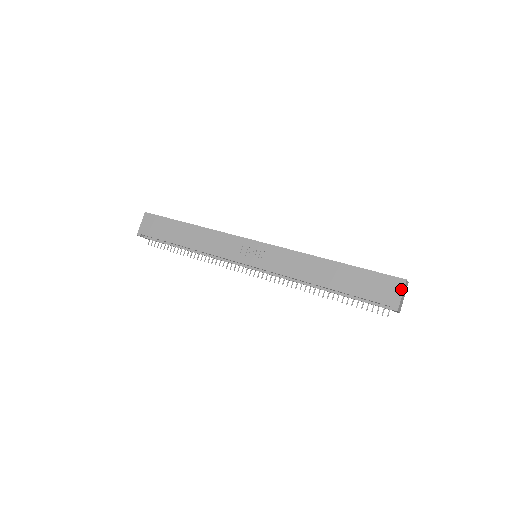
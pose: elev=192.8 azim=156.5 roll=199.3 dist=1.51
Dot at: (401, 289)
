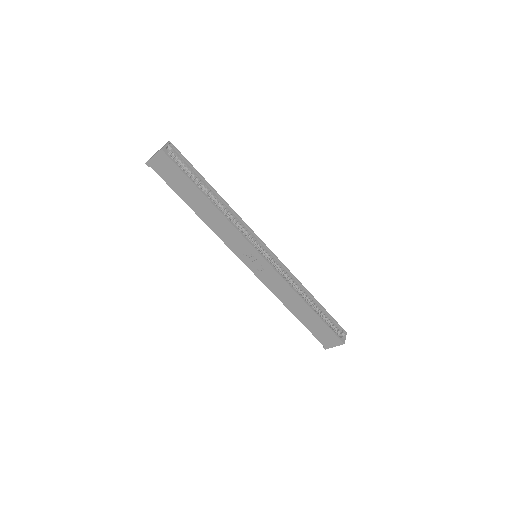
Dot at: (337, 345)
